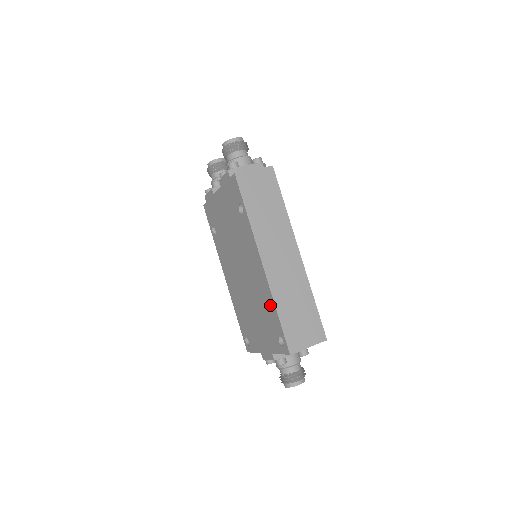
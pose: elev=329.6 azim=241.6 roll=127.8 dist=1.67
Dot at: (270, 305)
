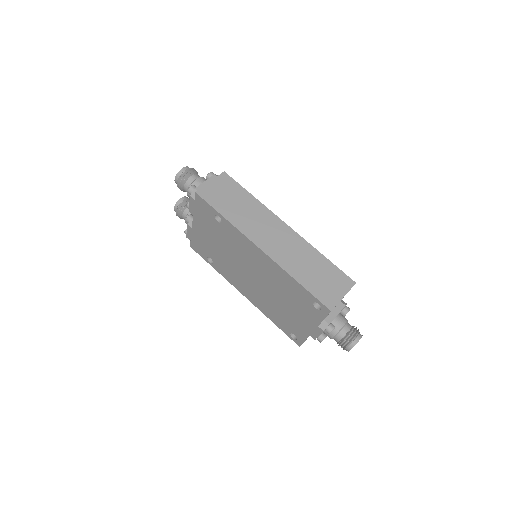
Dot at: (289, 281)
